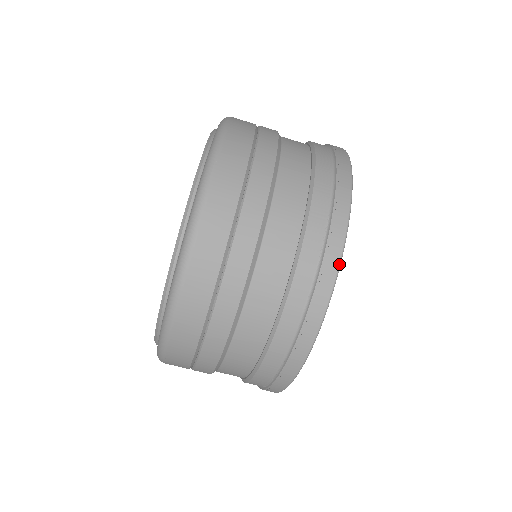
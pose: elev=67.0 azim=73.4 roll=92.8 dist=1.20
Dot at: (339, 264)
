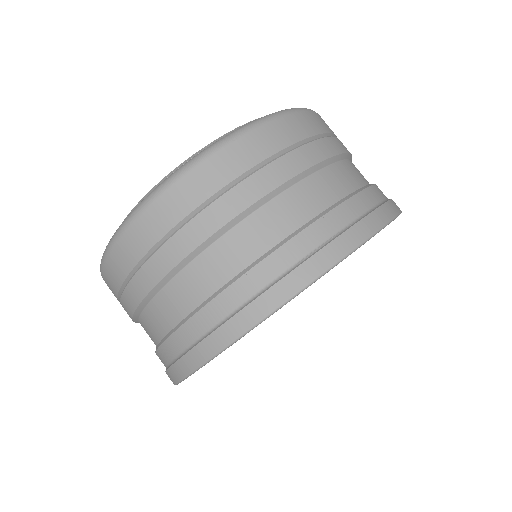
Dot at: occluded
